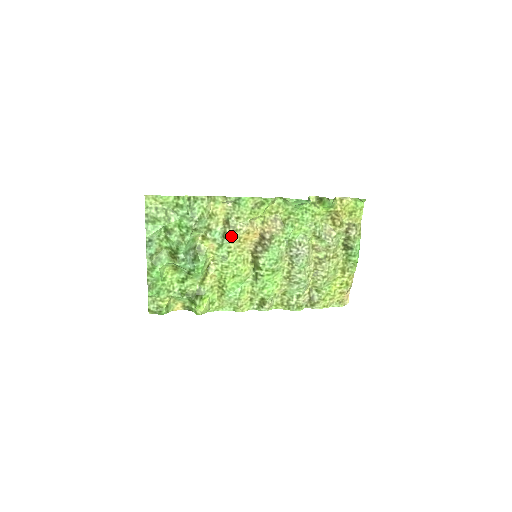
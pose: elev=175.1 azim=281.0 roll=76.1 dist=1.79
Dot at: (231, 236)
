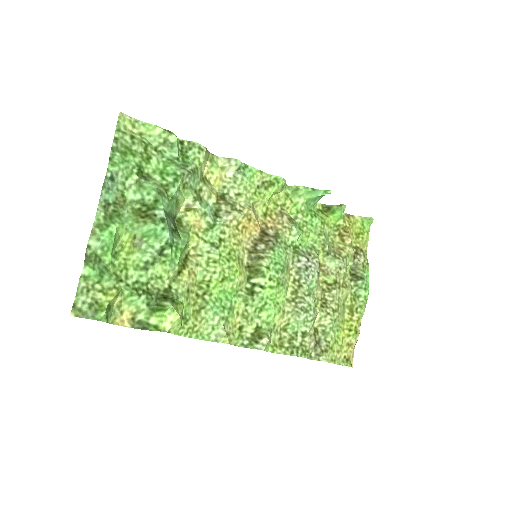
Dot at: (228, 215)
